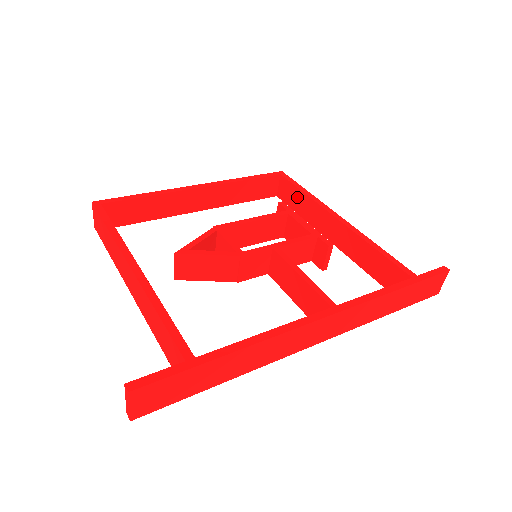
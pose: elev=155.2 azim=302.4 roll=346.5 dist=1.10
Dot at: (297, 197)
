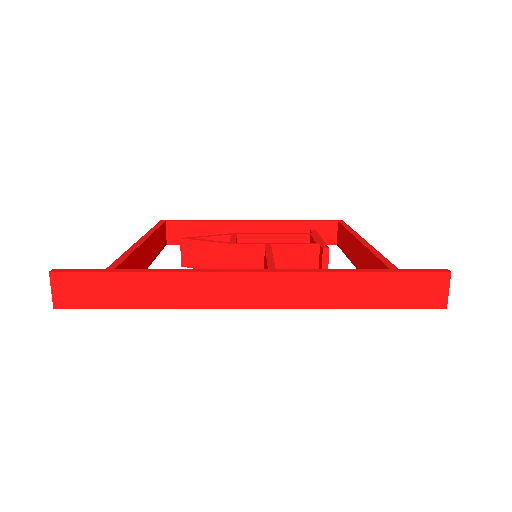
Dot at: (343, 236)
